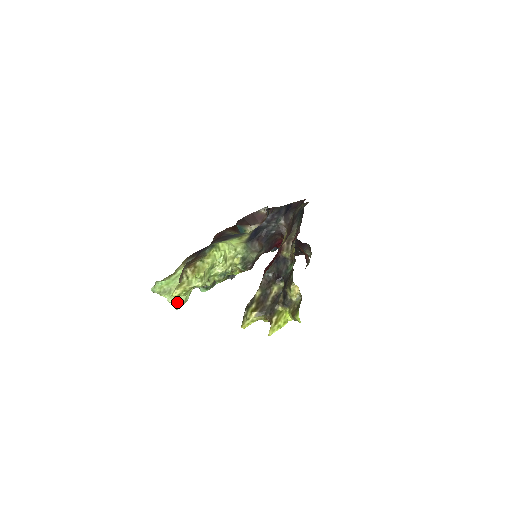
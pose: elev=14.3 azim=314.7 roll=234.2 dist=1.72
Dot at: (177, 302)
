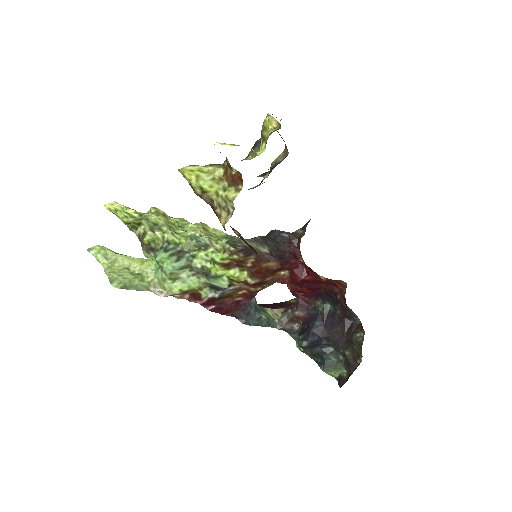
Dot at: (117, 278)
